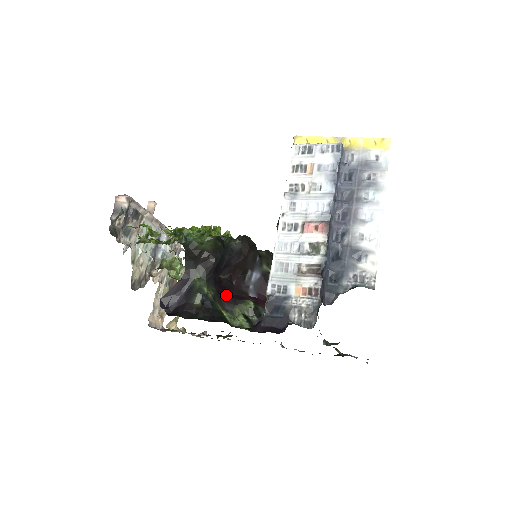
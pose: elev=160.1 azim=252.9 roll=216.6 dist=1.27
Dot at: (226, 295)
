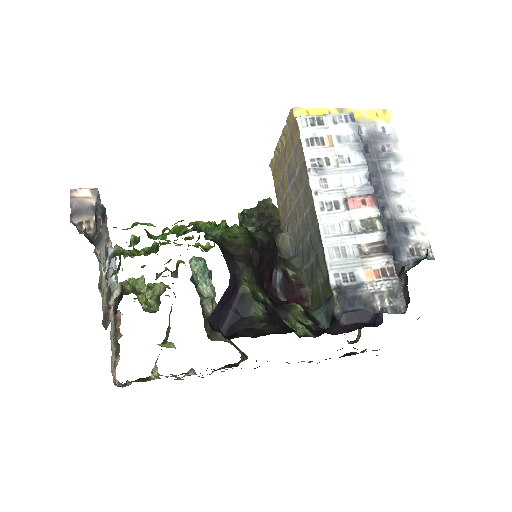
Dot at: (273, 300)
